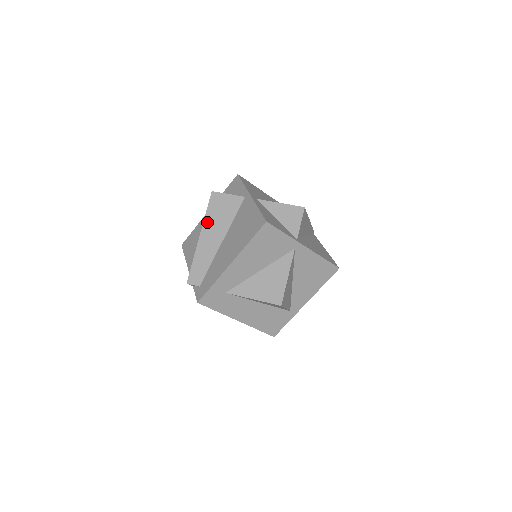
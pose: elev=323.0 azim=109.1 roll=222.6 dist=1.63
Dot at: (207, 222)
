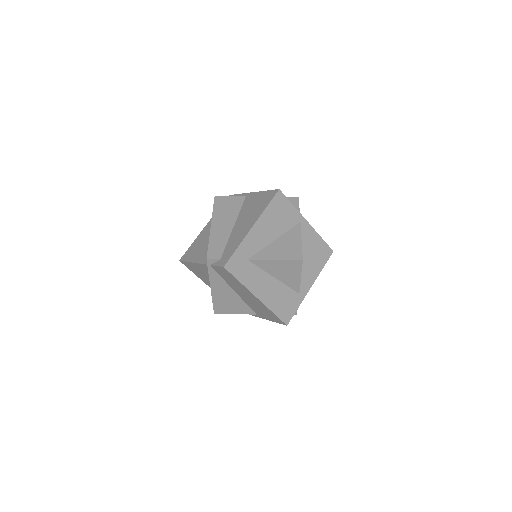
Dot at: (216, 215)
